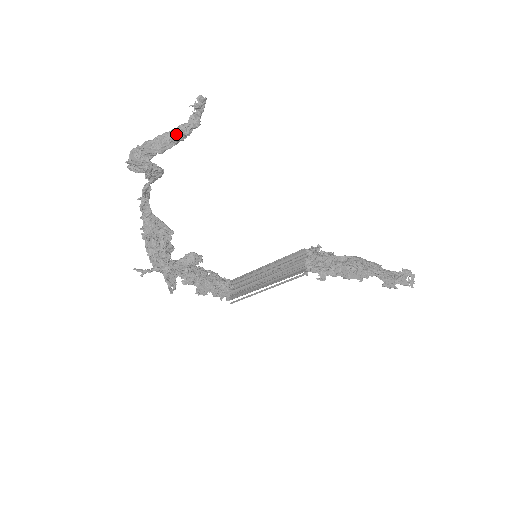
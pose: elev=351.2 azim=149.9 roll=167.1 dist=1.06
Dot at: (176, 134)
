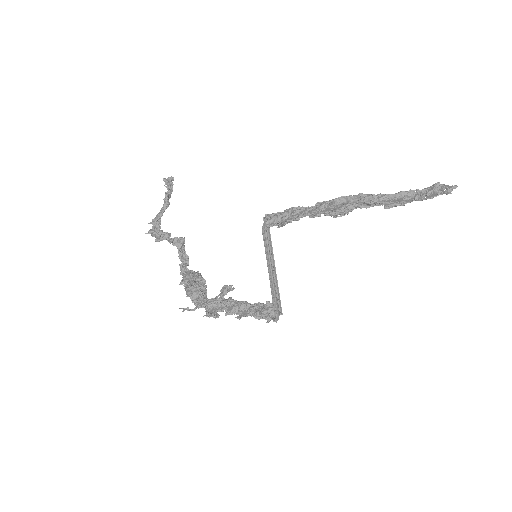
Dot at: (165, 204)
